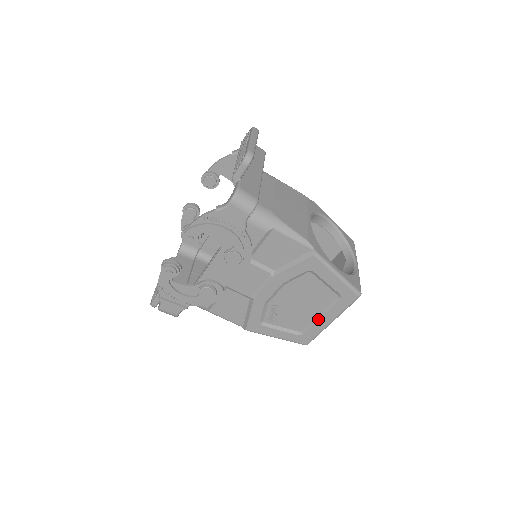
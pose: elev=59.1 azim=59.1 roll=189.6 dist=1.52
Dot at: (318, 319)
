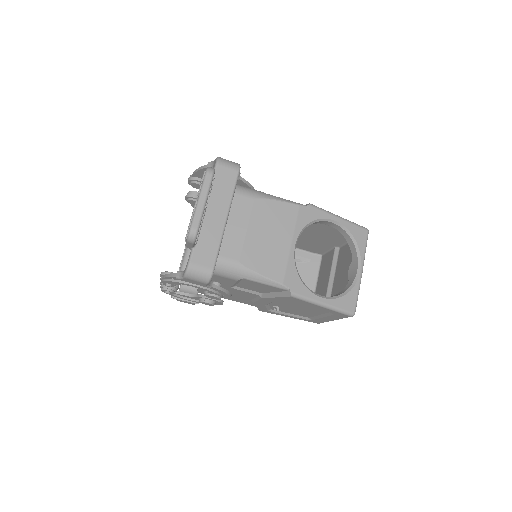
Dot at: (320, 317)
